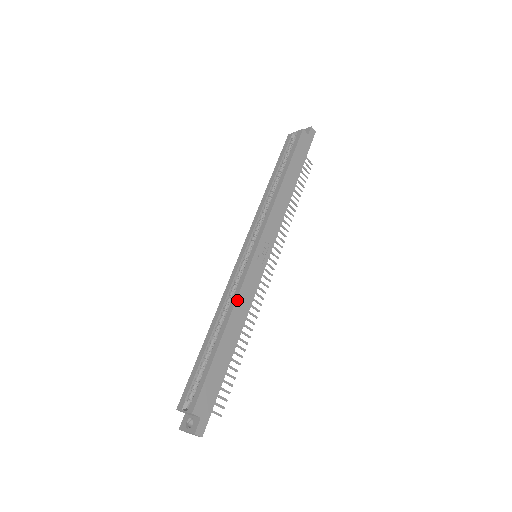
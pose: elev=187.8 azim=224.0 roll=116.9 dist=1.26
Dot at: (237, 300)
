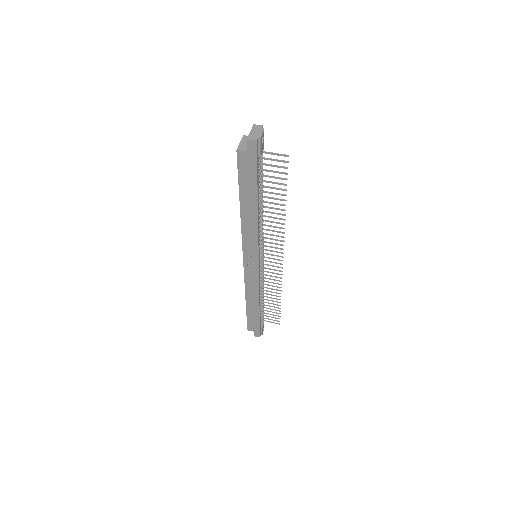
Dot at: (246, 289)
